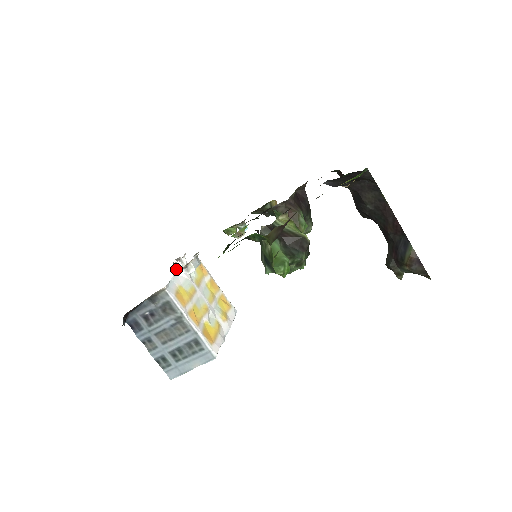
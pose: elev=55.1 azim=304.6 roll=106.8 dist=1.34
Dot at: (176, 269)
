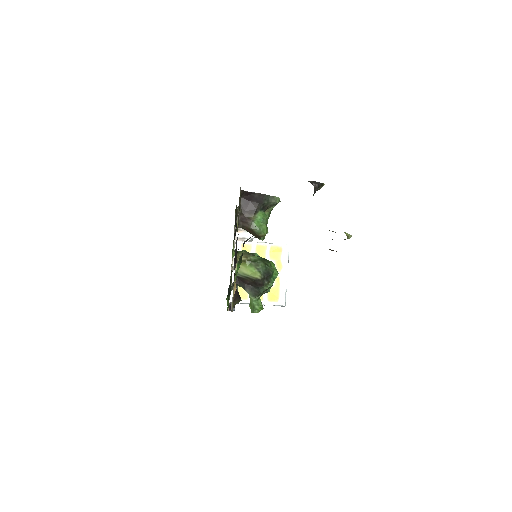
Dot at: (238, 239)
